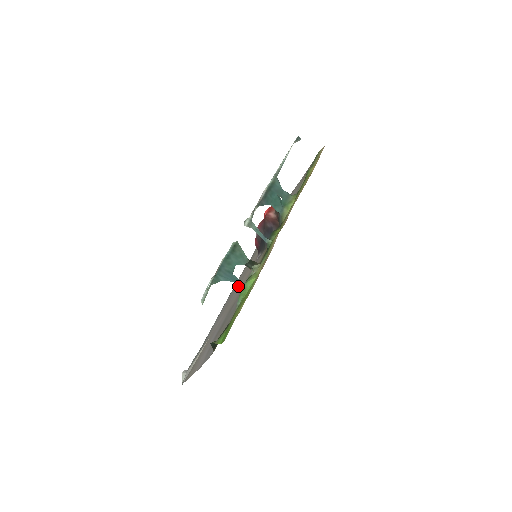
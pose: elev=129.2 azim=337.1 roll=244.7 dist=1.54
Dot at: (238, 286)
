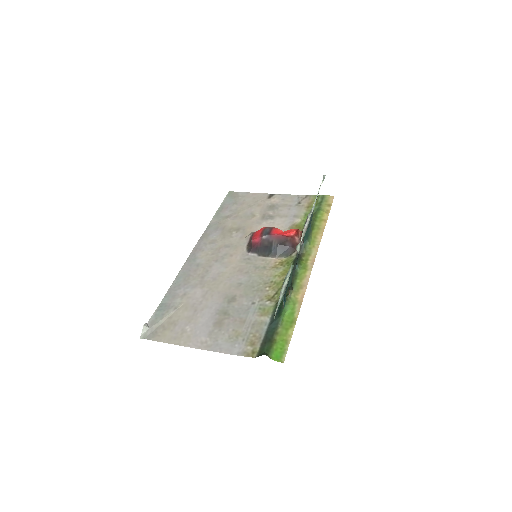
Dot at: (217, 264)
